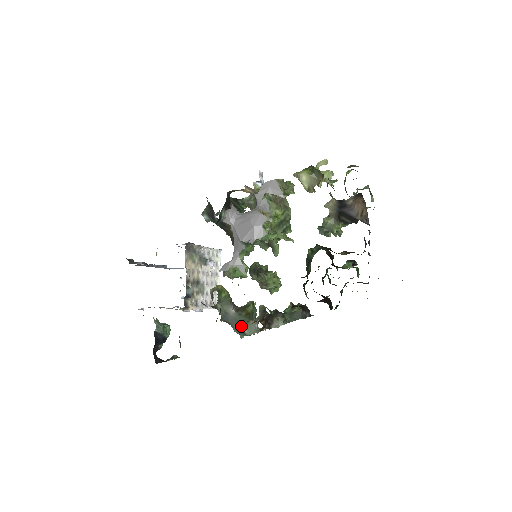
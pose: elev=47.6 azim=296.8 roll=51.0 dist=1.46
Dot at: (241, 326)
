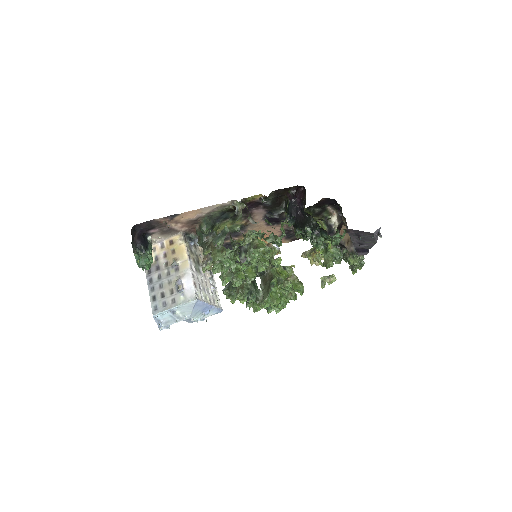
Dot at: occluded
